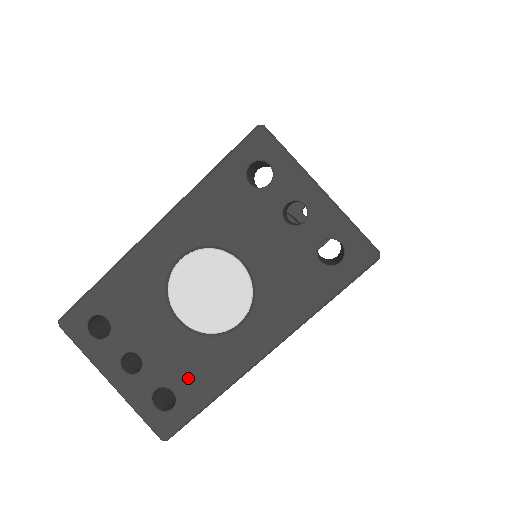
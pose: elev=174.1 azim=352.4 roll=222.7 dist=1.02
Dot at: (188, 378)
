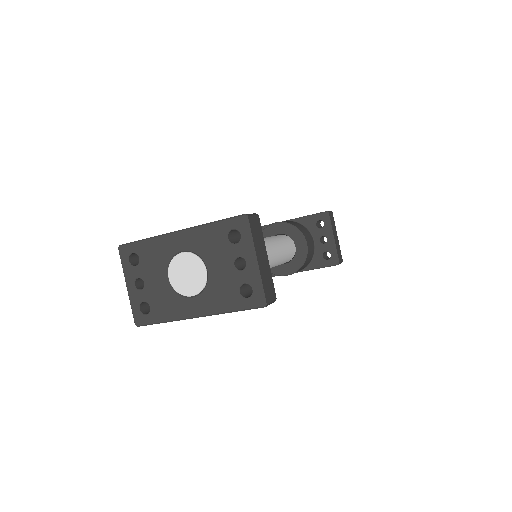
Dot at: (159, 306)
